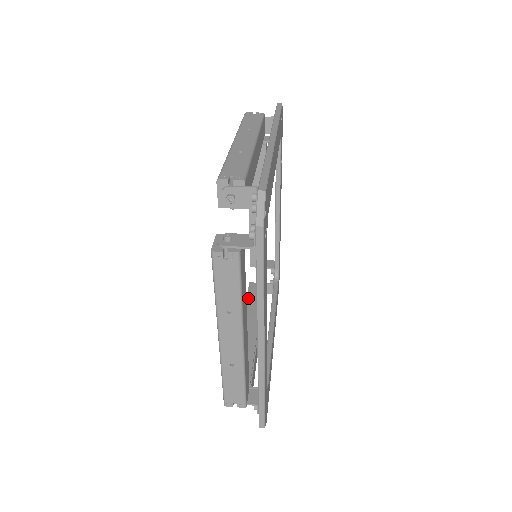
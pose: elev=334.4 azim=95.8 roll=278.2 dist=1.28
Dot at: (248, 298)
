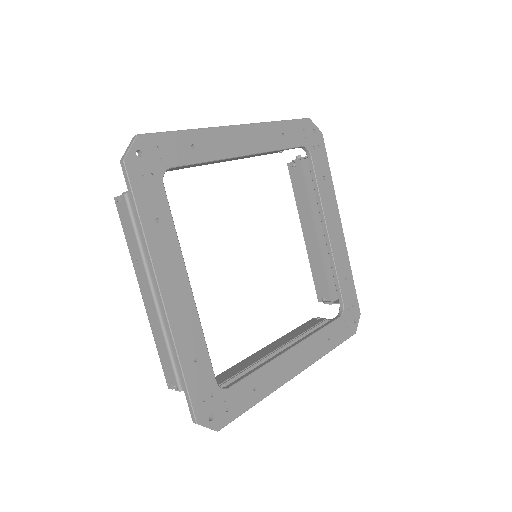
Dot at: (297, 328)
